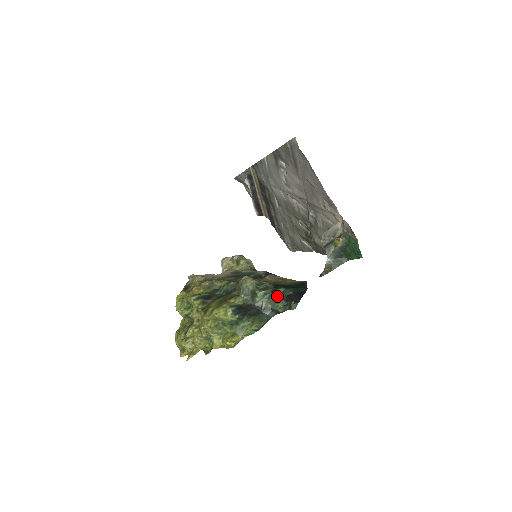
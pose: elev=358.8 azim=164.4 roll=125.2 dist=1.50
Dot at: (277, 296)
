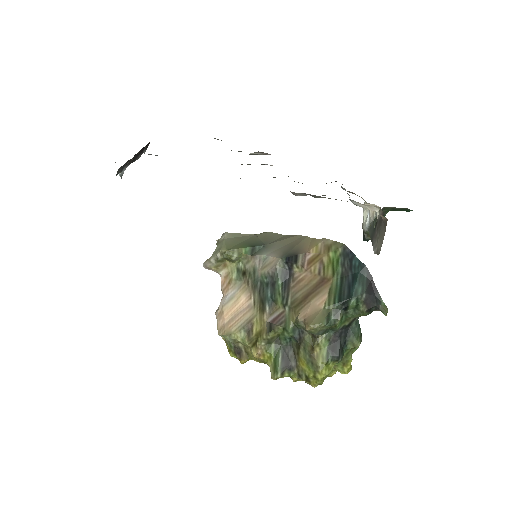
Dot at: (353, 309)
